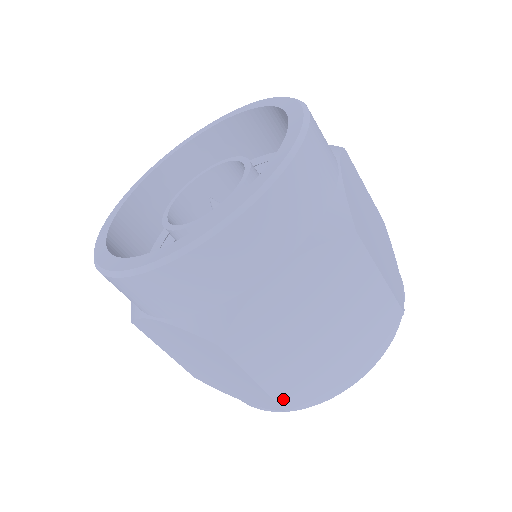
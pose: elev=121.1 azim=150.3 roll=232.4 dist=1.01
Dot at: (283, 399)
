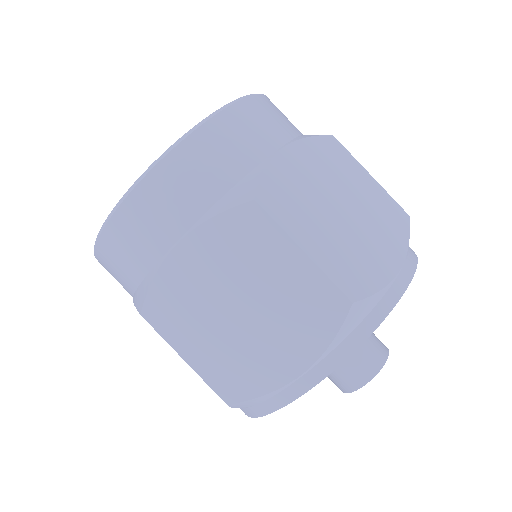
Dot at: (220, 388)
